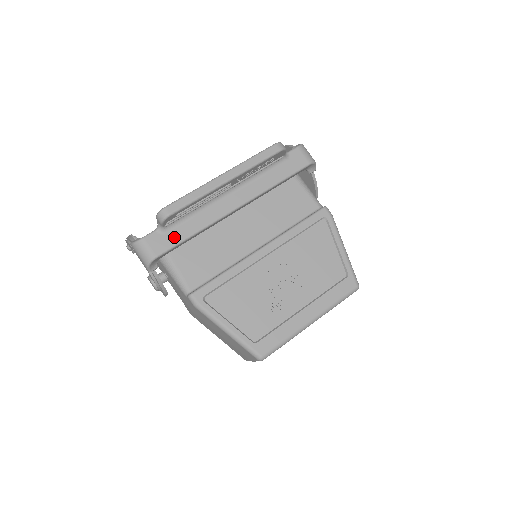
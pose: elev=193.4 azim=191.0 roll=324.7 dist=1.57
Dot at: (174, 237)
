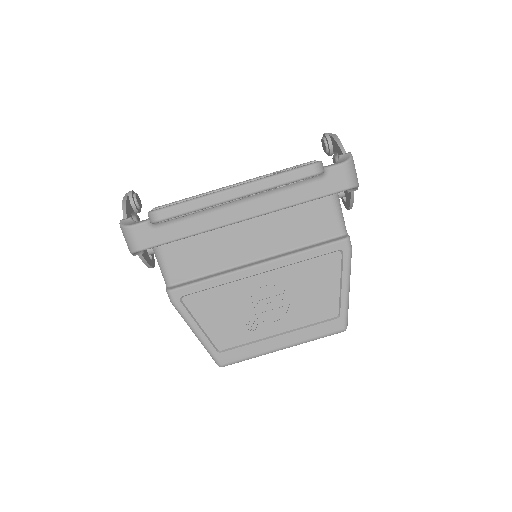
Dot at: (164, 235)
